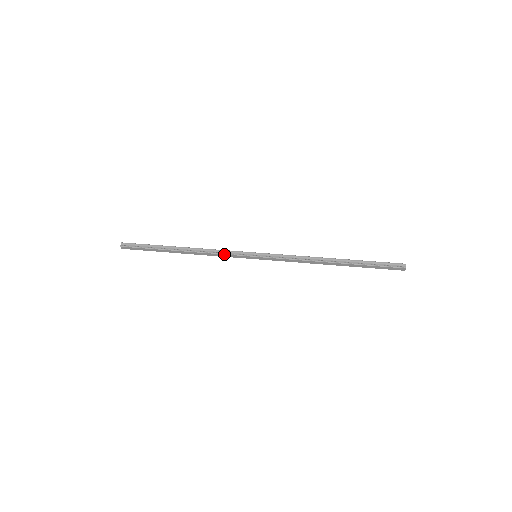
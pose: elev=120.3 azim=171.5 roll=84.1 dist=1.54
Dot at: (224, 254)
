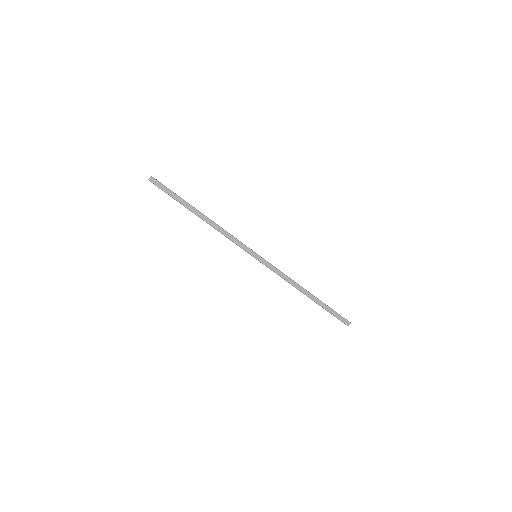
Dot at: (235, 238)
